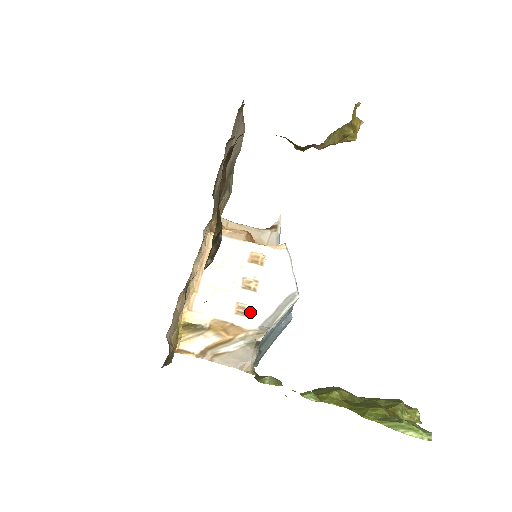
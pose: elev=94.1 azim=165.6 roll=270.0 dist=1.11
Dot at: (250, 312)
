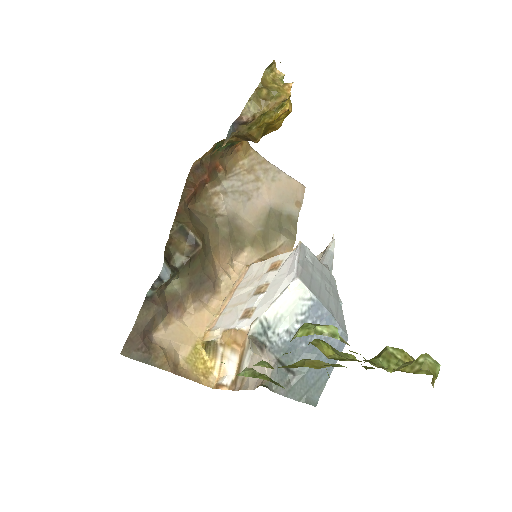
Dot at: (253, 313)
